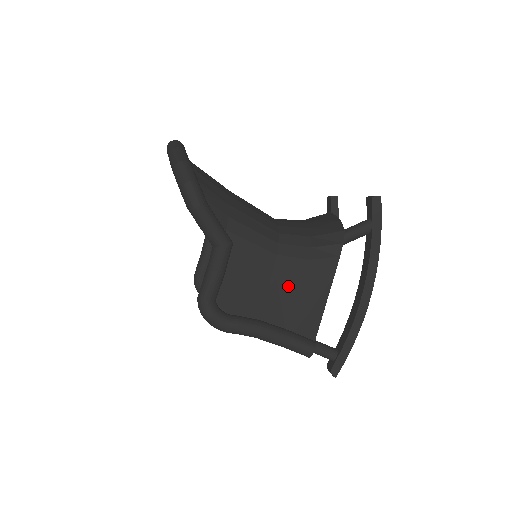
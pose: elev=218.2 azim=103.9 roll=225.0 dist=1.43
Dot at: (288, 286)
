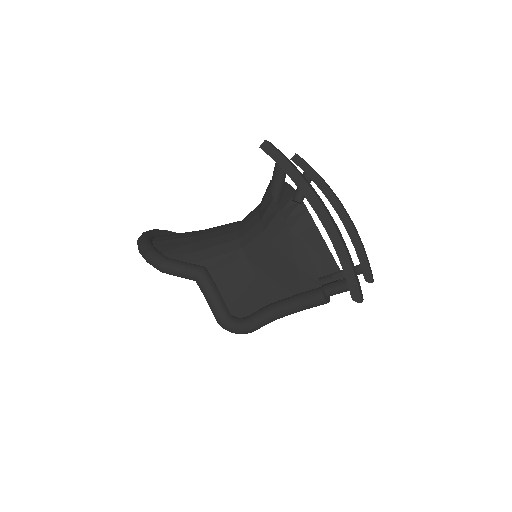
Dot at: (267, 263)
